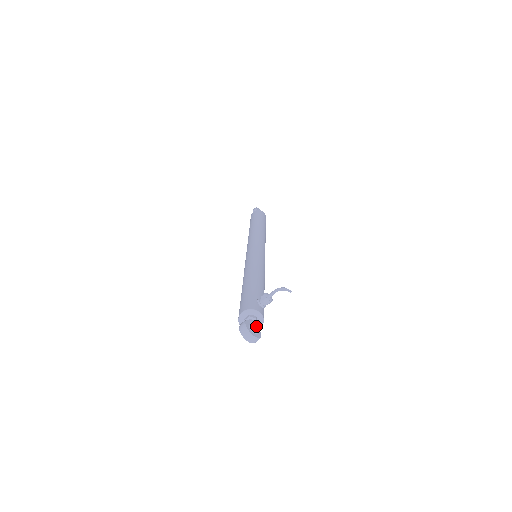
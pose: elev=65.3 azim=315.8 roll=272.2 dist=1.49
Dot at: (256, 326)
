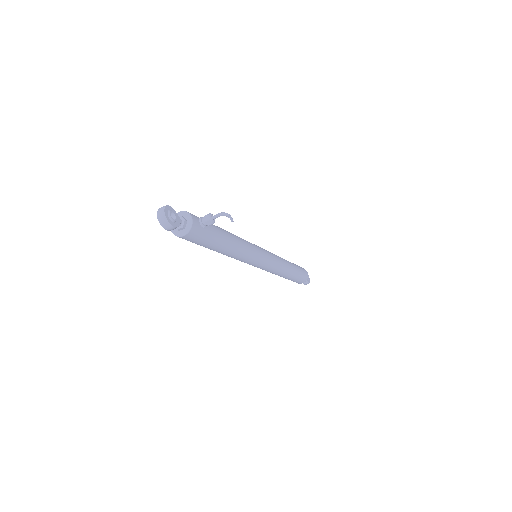
Dot at: (178, 222)
